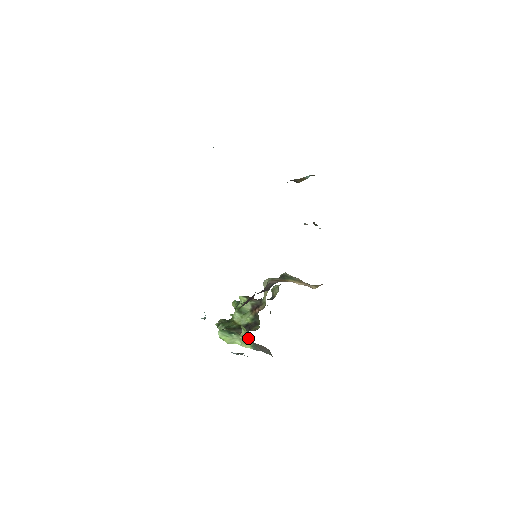
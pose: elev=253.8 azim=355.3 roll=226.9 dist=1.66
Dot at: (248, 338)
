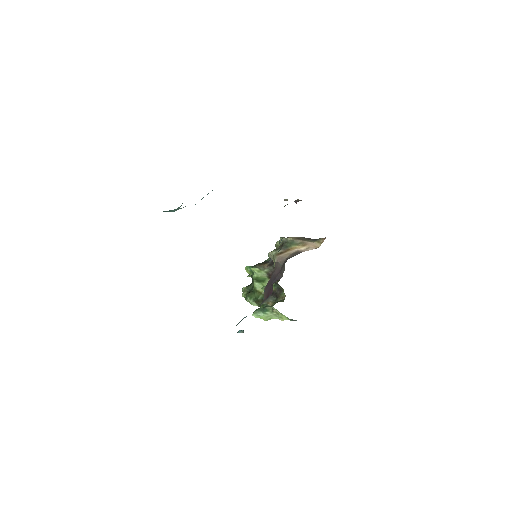
Dot at: (283, 315)
